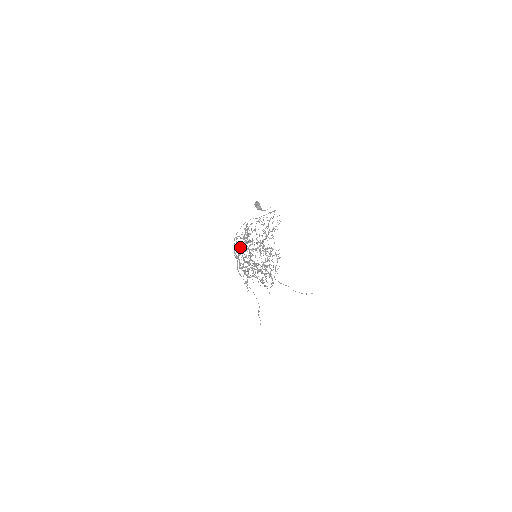
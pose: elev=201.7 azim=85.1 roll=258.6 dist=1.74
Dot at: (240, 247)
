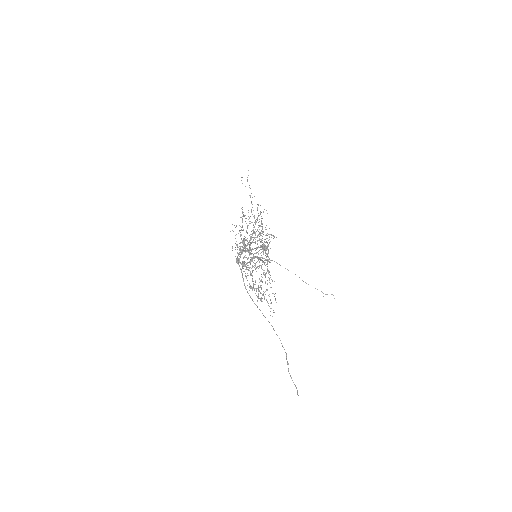
Dot at: occluded
